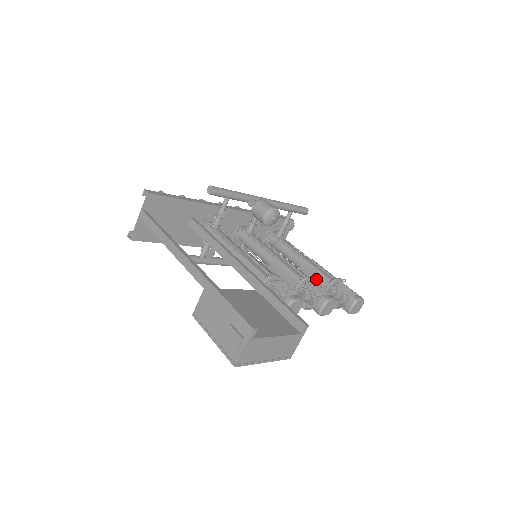
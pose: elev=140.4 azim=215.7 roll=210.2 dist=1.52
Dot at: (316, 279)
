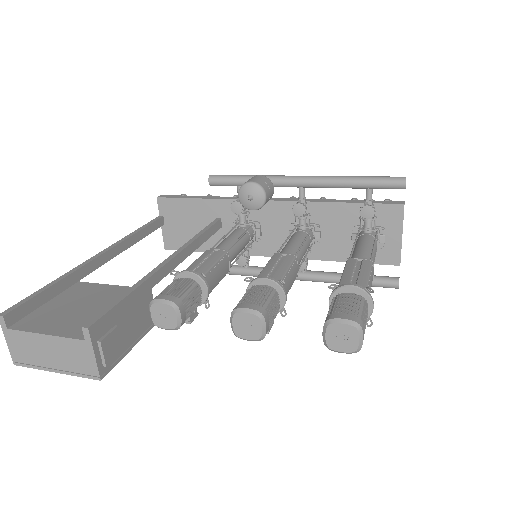
Dot at: occluded
